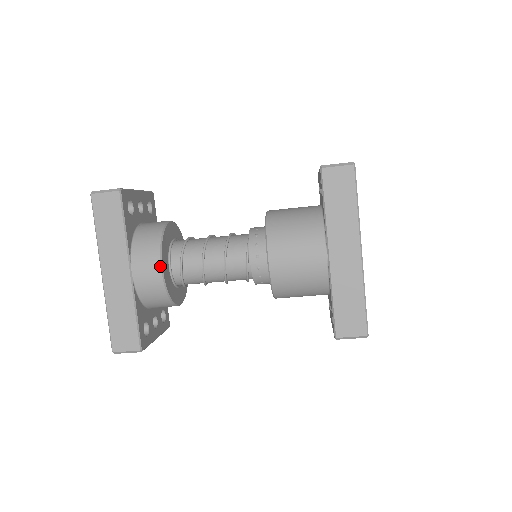
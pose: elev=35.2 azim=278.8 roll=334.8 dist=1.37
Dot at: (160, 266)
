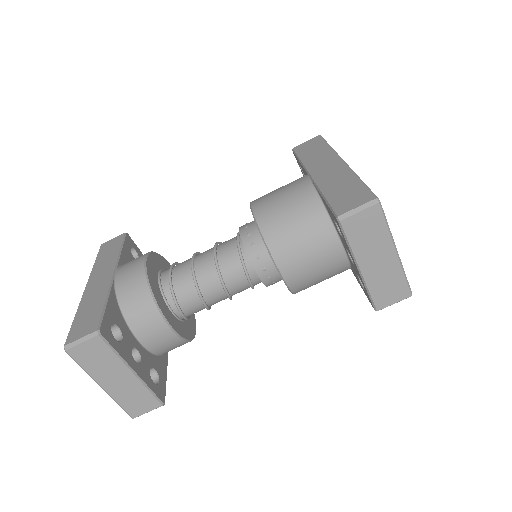
Dot at: (144, 258)
